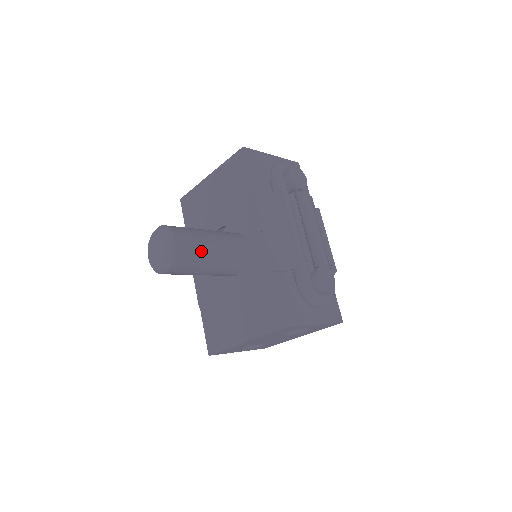
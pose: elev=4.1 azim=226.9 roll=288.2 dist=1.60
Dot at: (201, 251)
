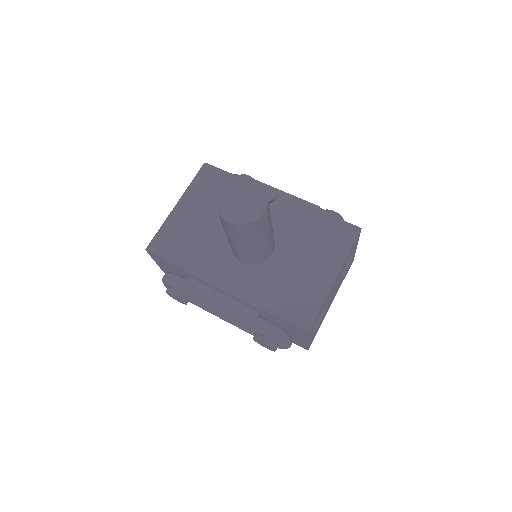
Dot at: occluded
